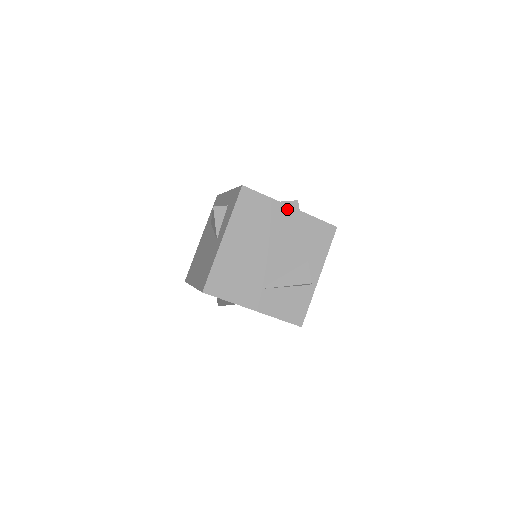
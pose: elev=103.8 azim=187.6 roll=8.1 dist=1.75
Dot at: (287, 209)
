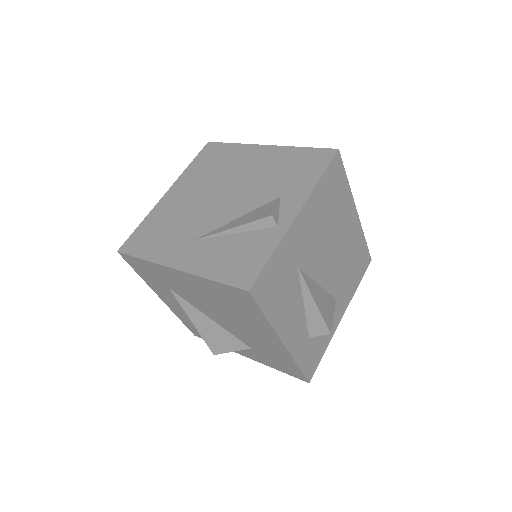
Dot at: (260, 149)
